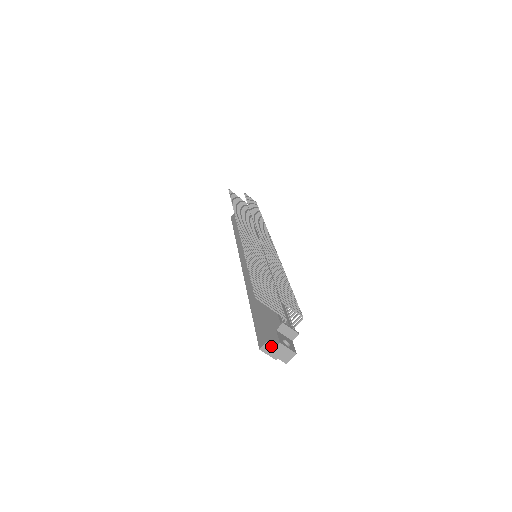
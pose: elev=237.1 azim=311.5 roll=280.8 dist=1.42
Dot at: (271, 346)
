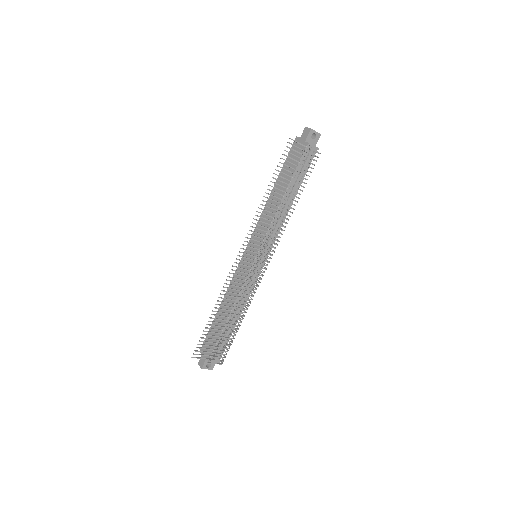
Dot at: (200, 363)
